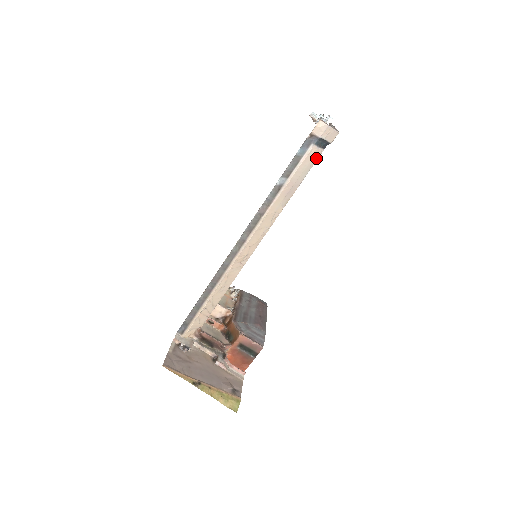
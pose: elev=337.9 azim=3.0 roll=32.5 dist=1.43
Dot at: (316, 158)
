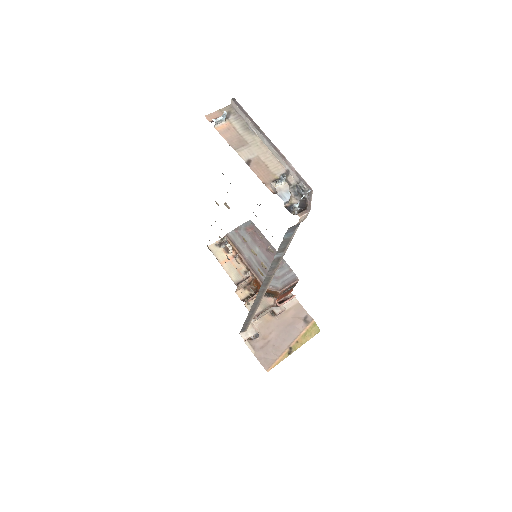
Dot at: occluded
